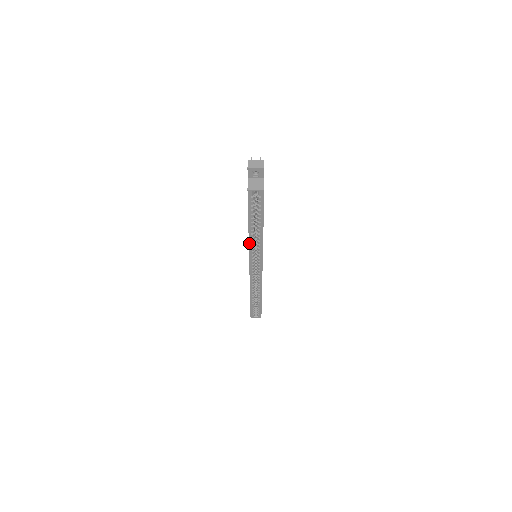
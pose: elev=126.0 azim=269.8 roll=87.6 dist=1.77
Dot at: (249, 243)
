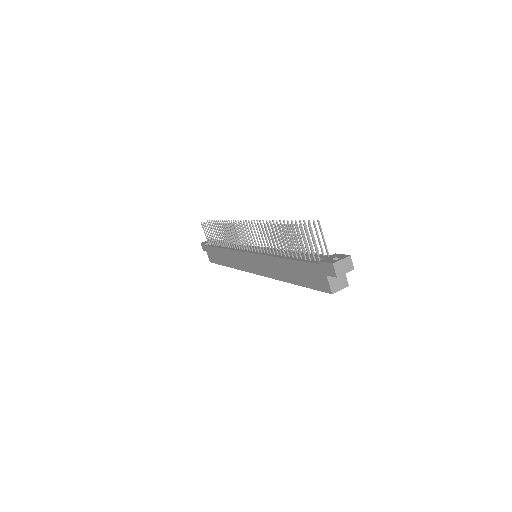
Dot at: (277, 279)
